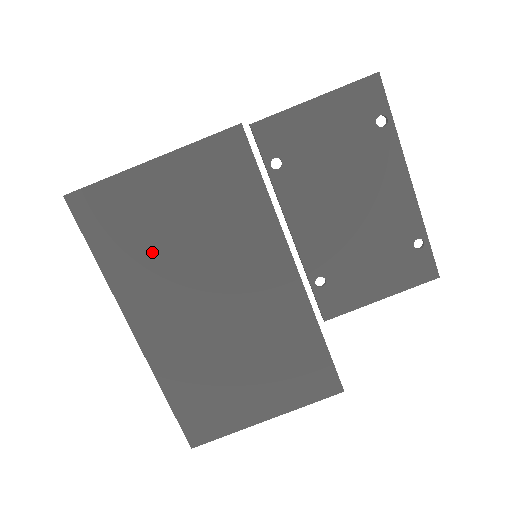
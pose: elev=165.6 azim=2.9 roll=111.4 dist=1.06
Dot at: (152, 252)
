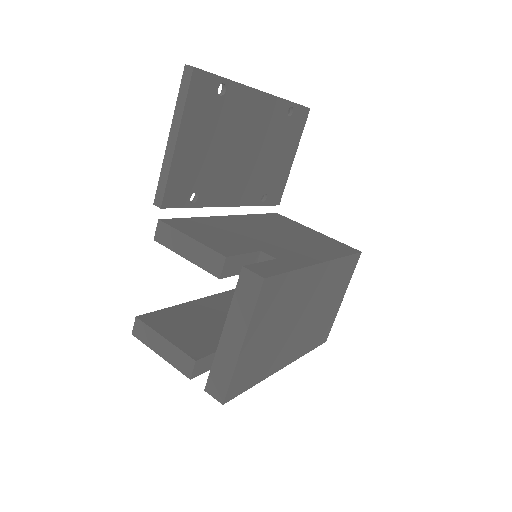
Dot at: (270, 351)
